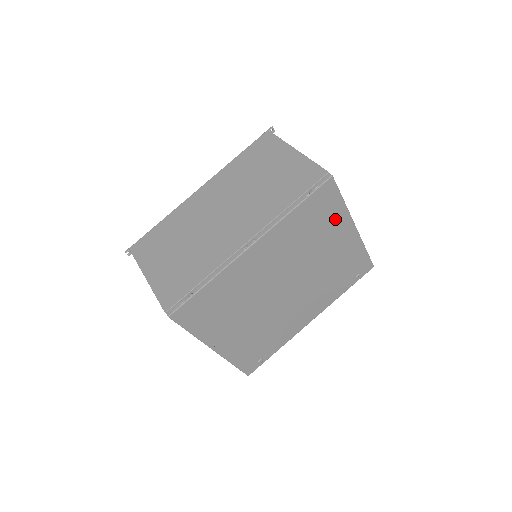
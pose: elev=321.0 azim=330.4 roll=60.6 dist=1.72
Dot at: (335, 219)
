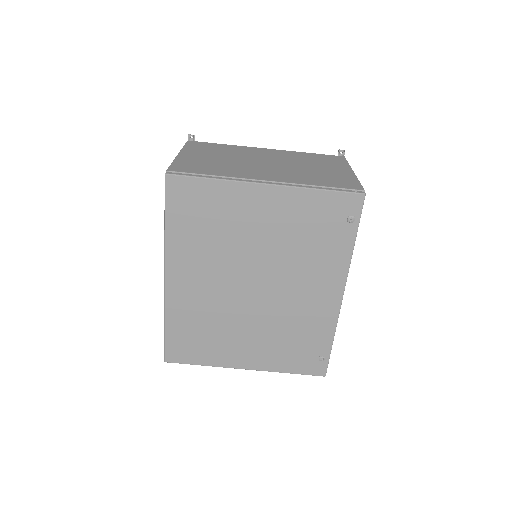
Dot at: (225, 199)
